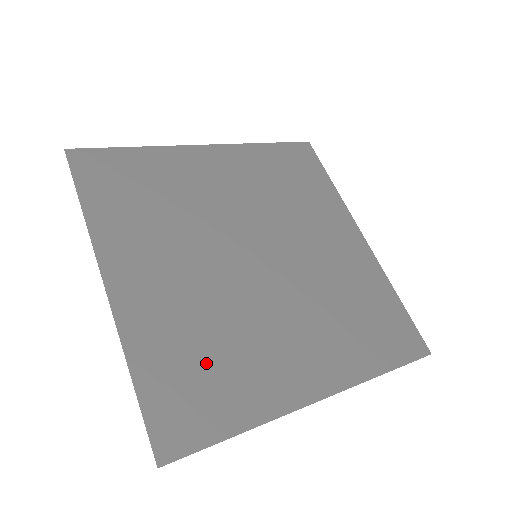
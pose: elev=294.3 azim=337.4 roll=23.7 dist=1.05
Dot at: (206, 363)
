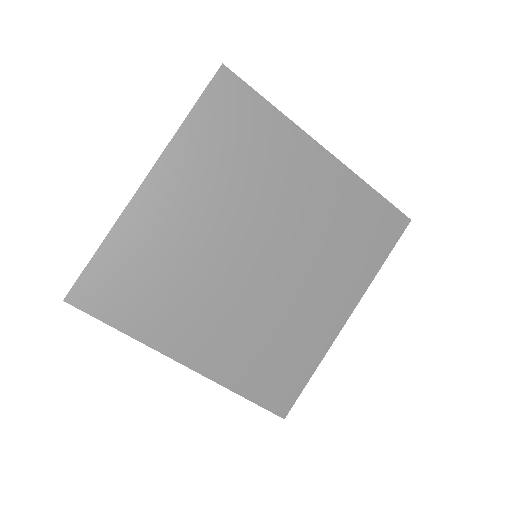
Dot at: (147, 281)
